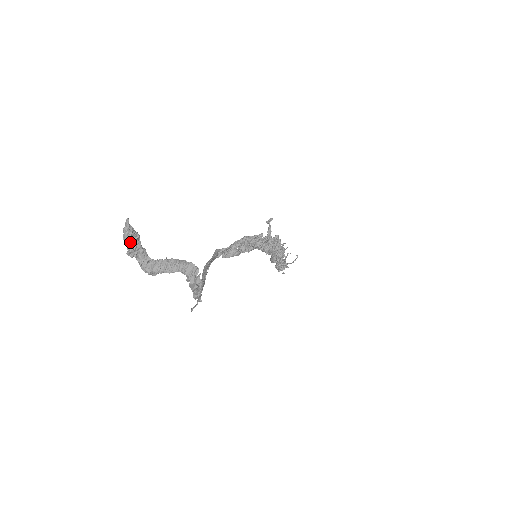
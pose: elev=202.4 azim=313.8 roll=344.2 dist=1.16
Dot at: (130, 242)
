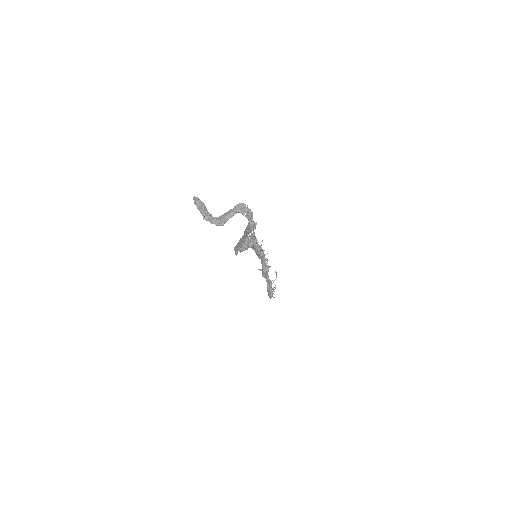
Dot at: (202, 208)
